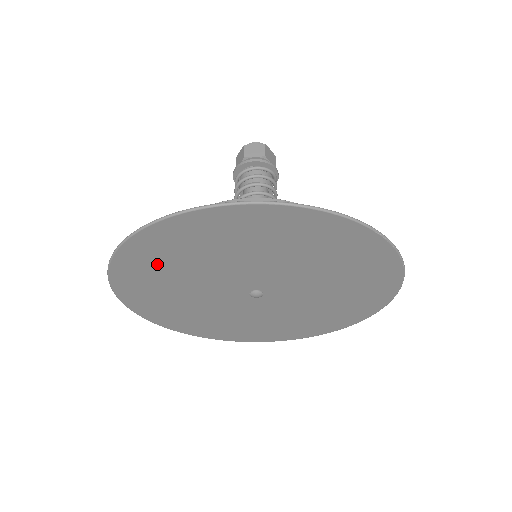
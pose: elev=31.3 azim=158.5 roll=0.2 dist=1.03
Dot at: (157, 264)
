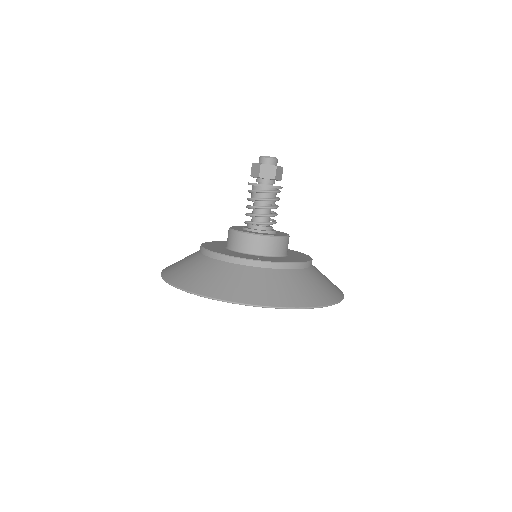
Dot at: occluded
